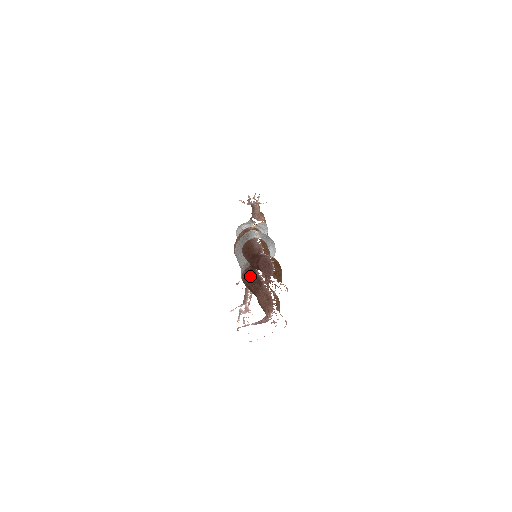
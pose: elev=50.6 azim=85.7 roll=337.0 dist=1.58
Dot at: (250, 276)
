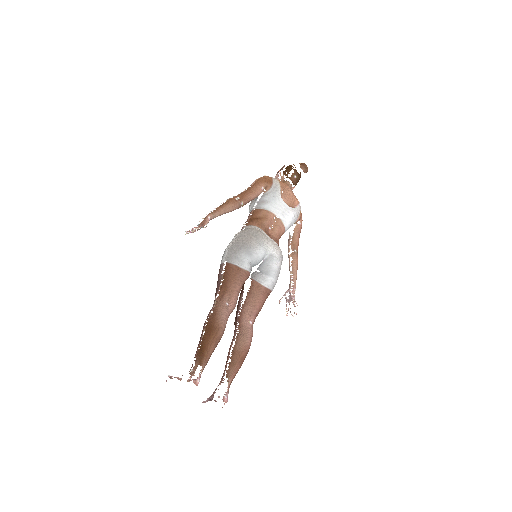
Dot at: (238, 303)
